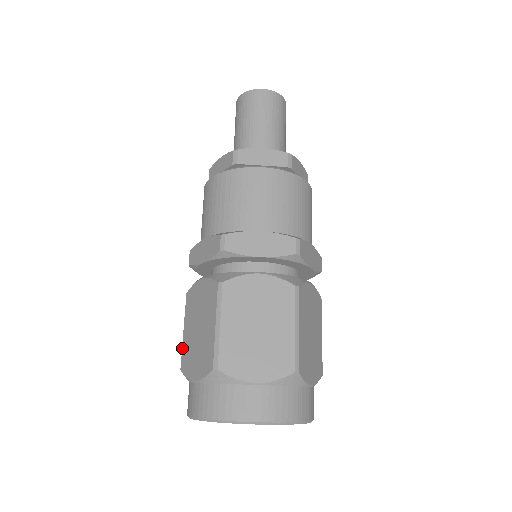
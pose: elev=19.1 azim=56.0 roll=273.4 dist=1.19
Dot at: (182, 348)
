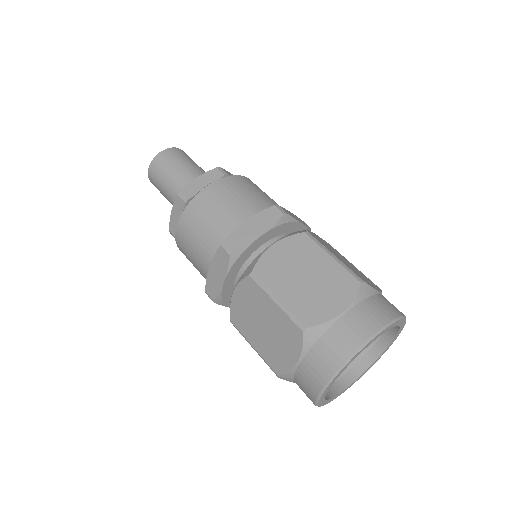
Dot at: (291, 310)
